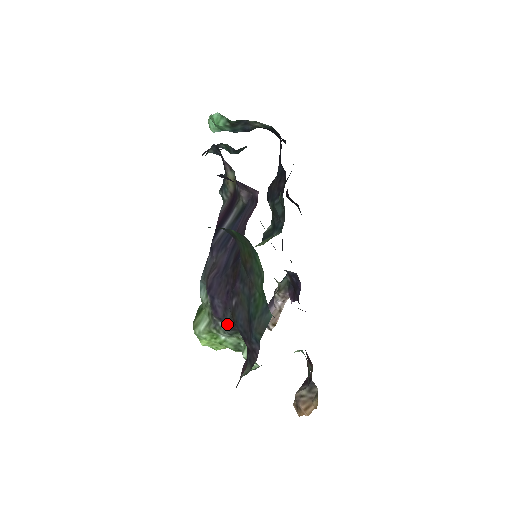
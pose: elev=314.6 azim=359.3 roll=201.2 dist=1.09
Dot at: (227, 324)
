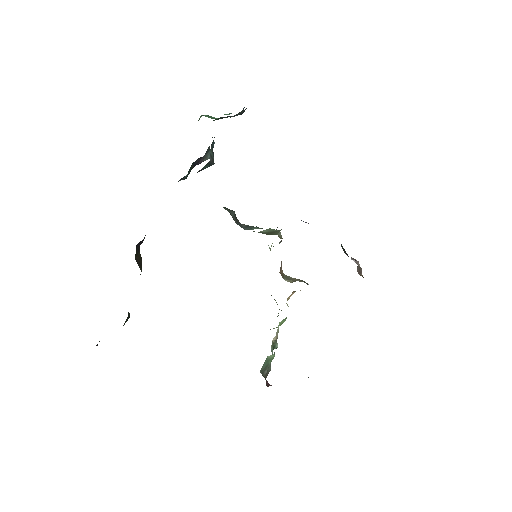
Dot at: occluded
